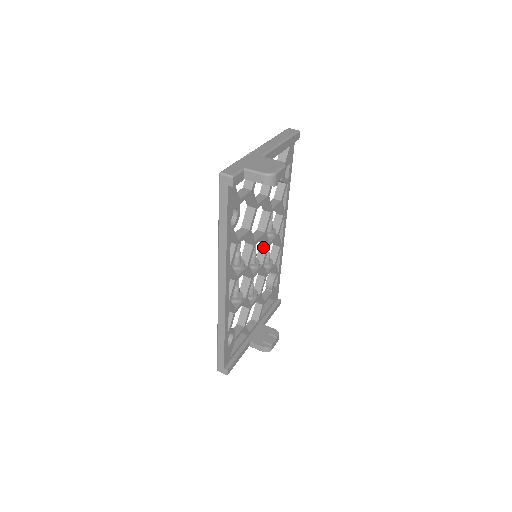
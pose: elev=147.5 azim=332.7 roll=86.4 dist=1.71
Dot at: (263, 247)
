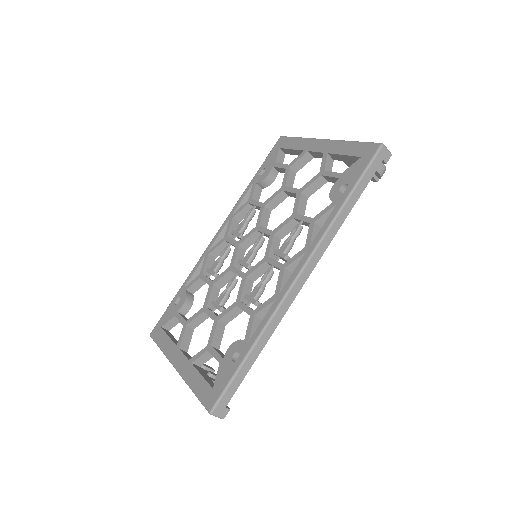
Dot at: (242, 250)
